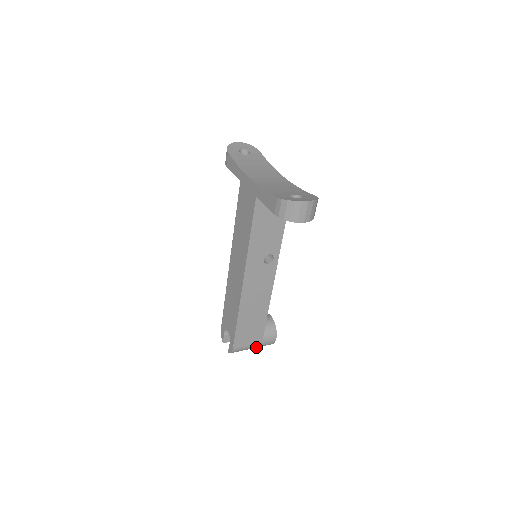
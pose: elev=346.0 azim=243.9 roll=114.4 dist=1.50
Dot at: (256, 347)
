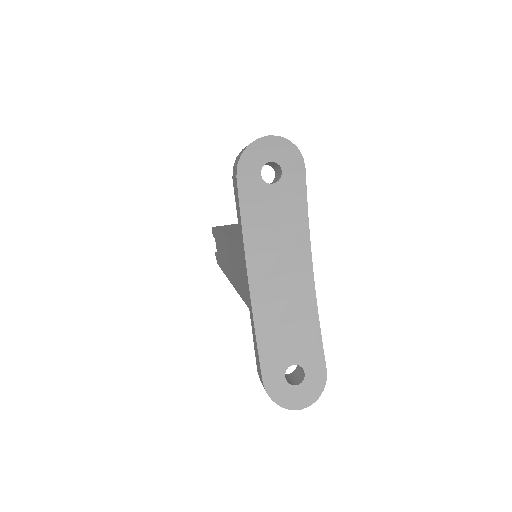
Dot at: occluded
